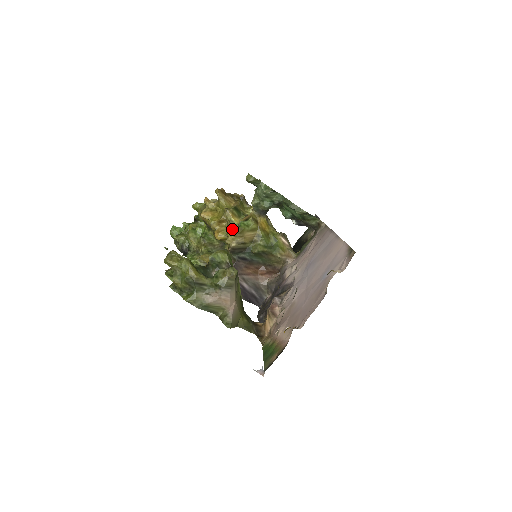
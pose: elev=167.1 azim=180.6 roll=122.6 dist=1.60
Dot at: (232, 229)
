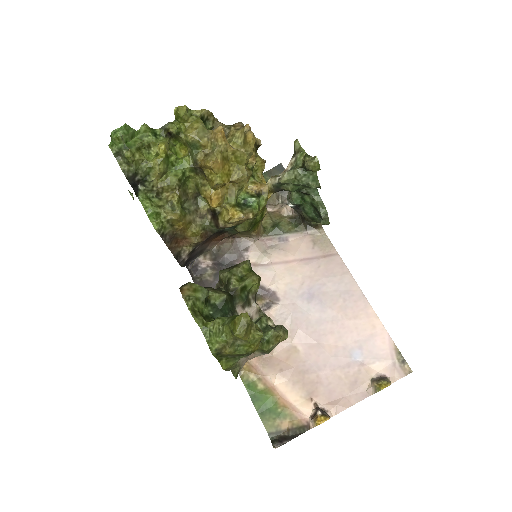
Dot at: (237, 200)
